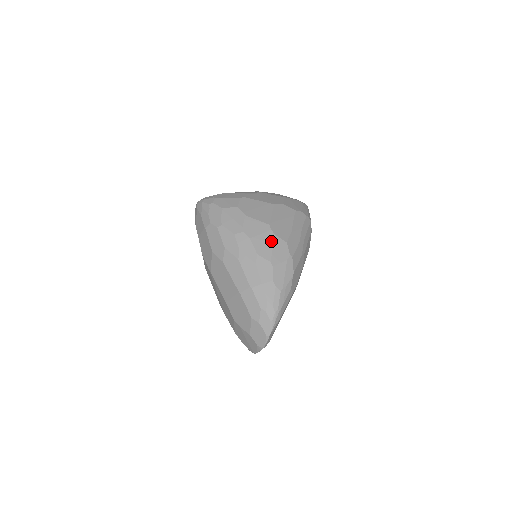
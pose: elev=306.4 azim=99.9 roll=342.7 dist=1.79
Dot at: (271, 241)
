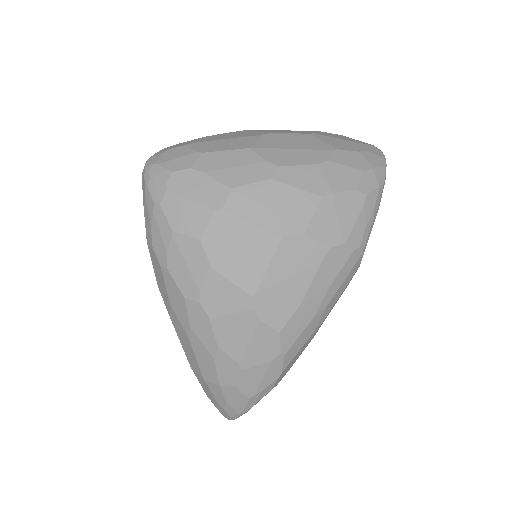
Dot at: (248, 330)
